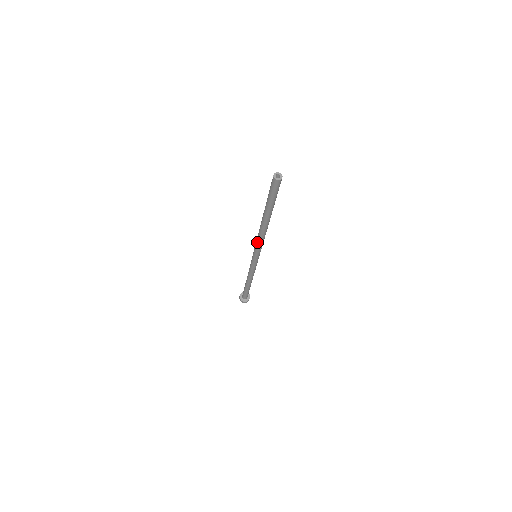
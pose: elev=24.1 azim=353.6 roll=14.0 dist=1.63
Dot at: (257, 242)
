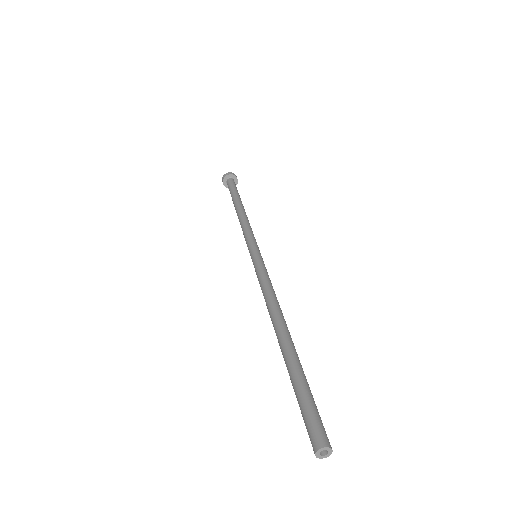
Dot at: (262, 291)
